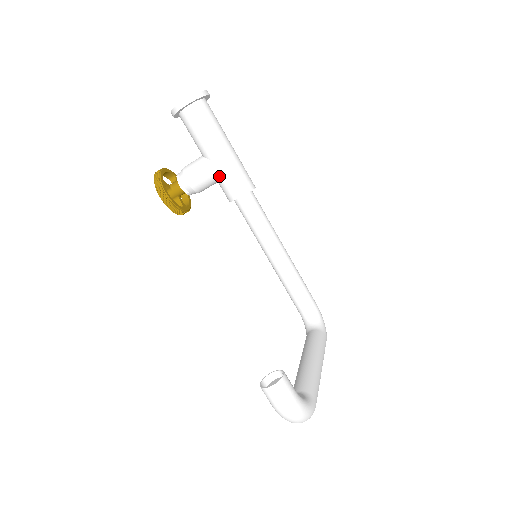
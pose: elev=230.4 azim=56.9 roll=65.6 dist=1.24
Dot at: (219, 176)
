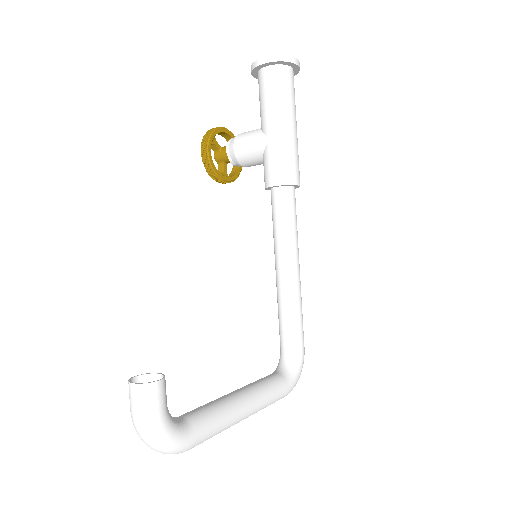
Dot at: (265, 154)
